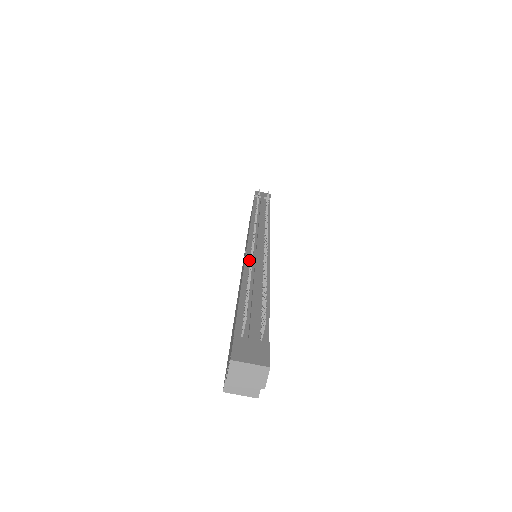
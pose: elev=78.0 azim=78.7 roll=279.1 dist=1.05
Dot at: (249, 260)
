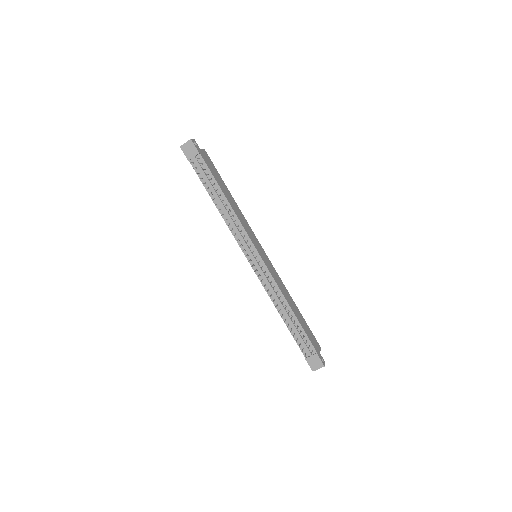
Dot at: (266, 288)
